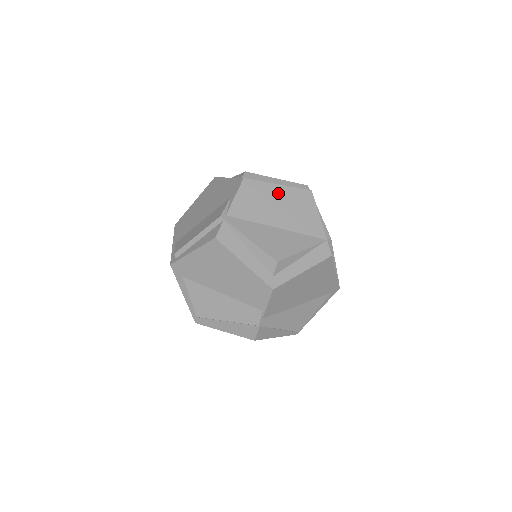
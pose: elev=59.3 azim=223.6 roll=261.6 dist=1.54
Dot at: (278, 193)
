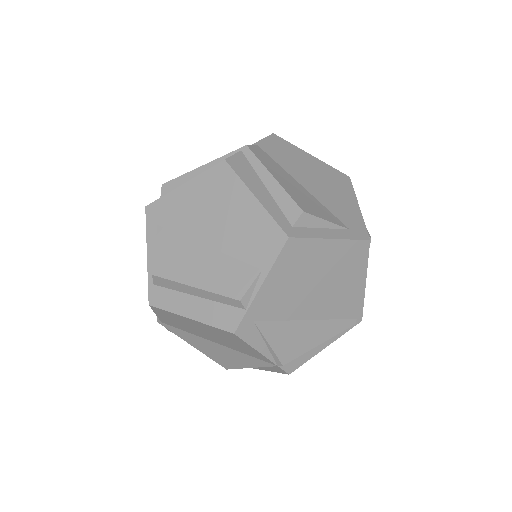
Dot at: (195, 324)
